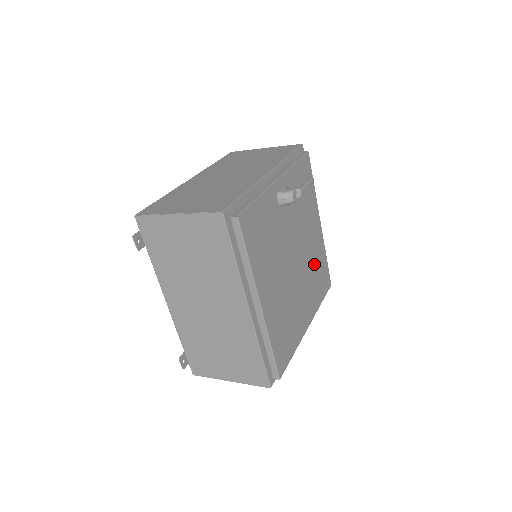
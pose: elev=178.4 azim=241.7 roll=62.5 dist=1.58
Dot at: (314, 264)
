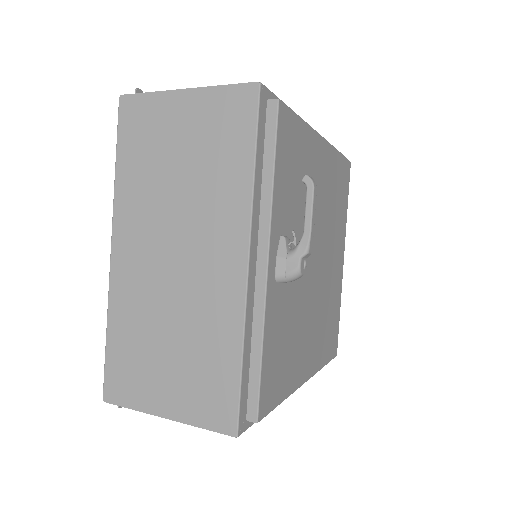
Dot at: (331, 201)
